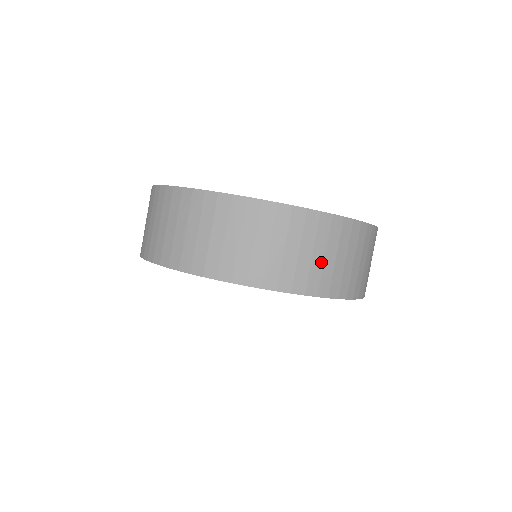
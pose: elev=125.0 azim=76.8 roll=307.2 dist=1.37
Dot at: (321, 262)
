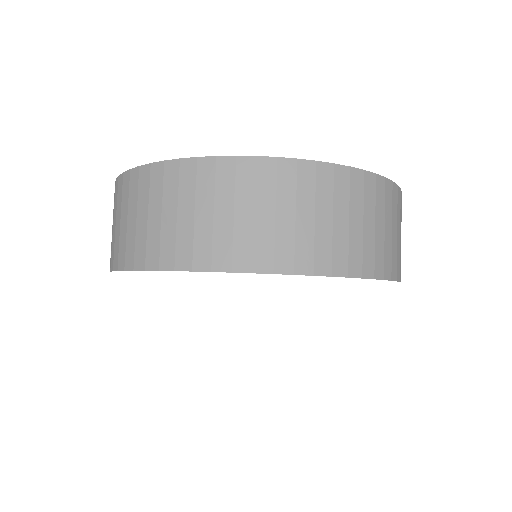
Dot at: (311, 227)
